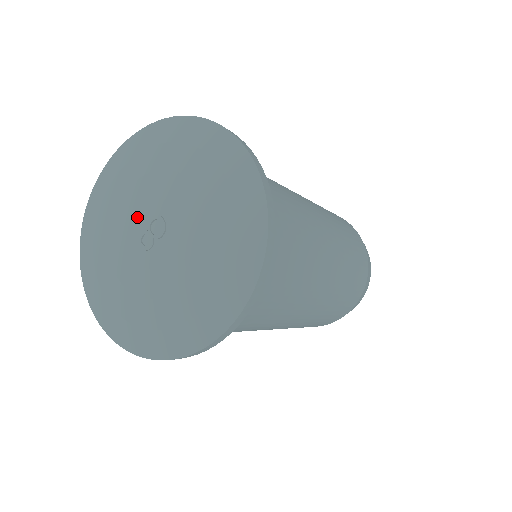
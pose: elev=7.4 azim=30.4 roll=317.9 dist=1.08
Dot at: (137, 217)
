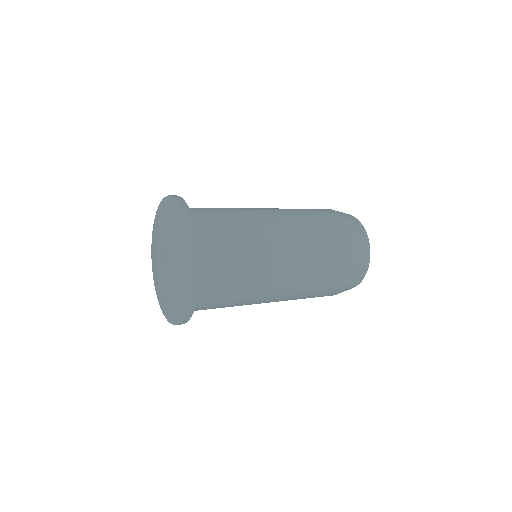
Dot at: (159, 260)
